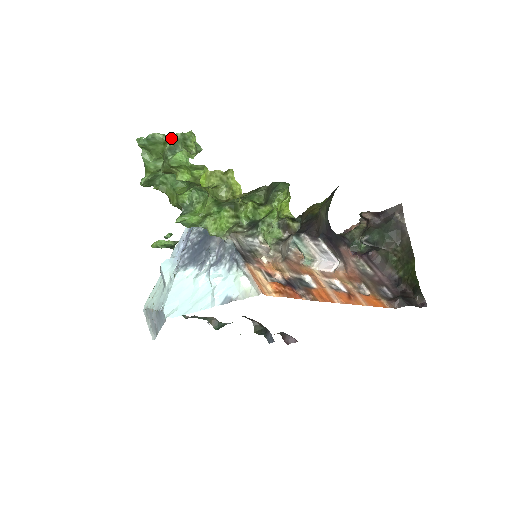
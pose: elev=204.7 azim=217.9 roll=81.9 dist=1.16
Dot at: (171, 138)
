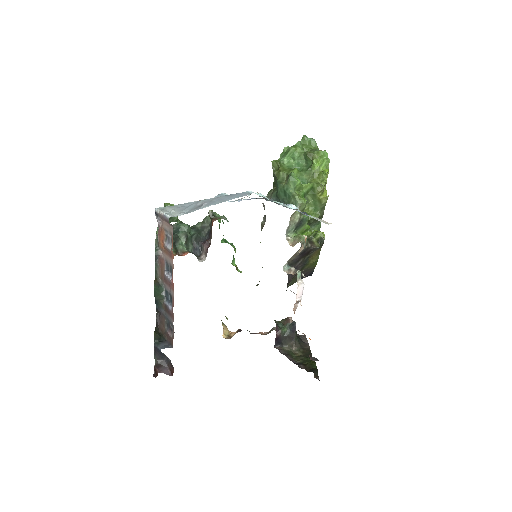
Dot at: occluded
